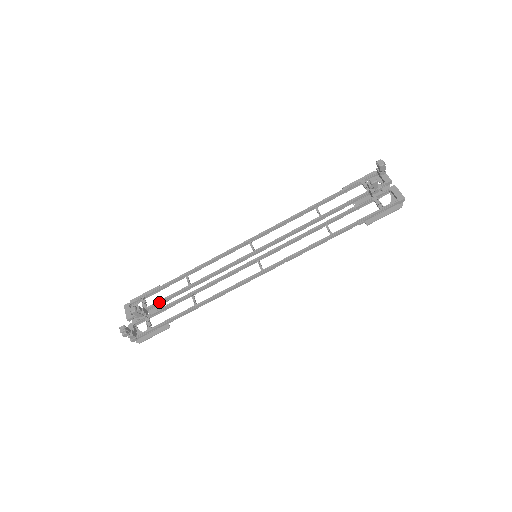
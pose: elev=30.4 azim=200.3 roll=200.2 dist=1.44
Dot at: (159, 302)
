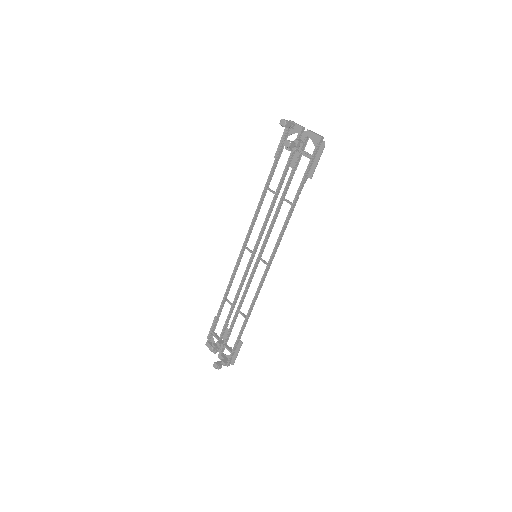
Dot at: (223, 330)
